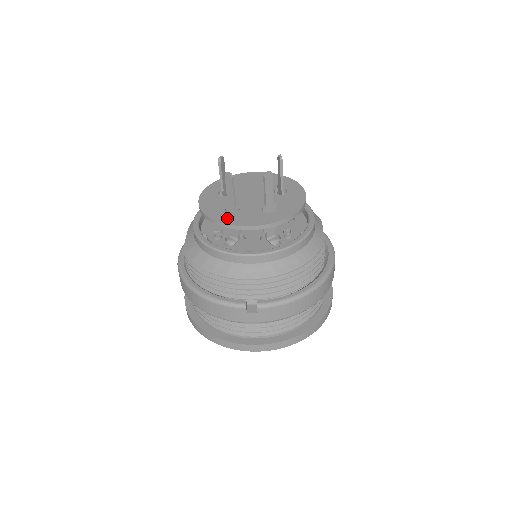
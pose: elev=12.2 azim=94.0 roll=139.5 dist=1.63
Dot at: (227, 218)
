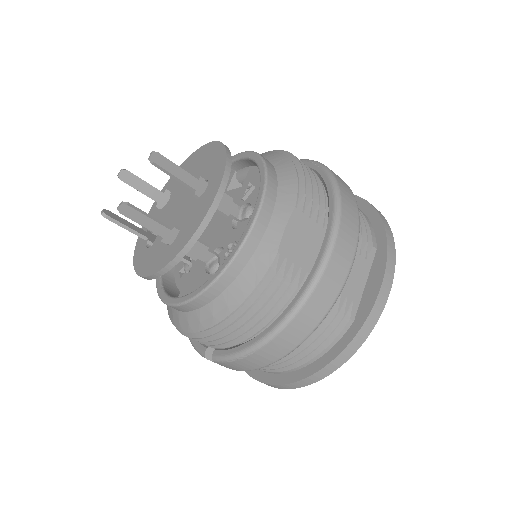
Dot at: (140, 258)
